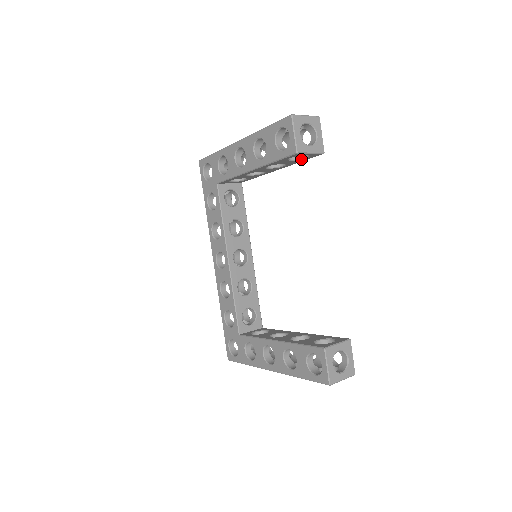
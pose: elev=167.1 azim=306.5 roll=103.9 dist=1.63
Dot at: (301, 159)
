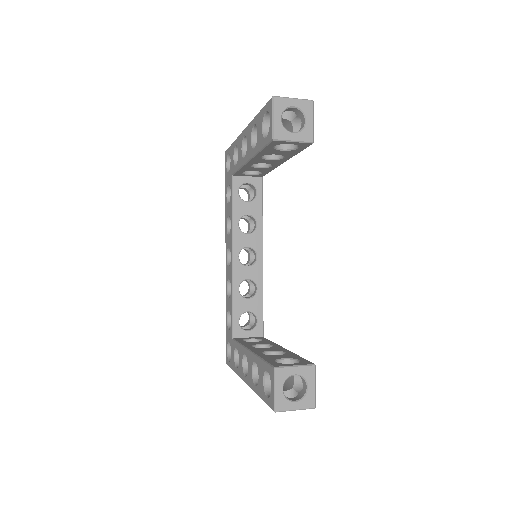
Dot at: (293, 149)
